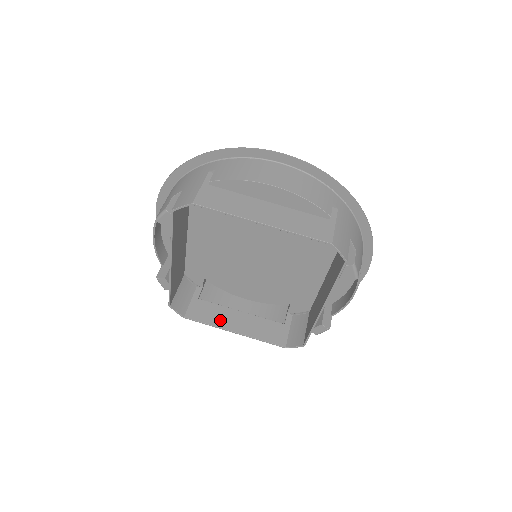
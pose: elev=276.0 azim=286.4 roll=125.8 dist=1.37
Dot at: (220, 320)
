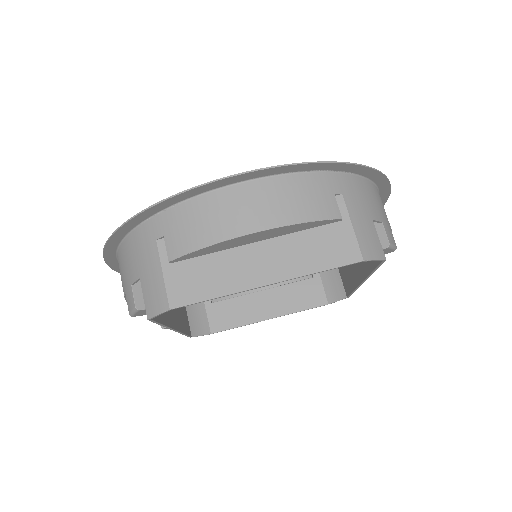
Dot at: (248, 314)
